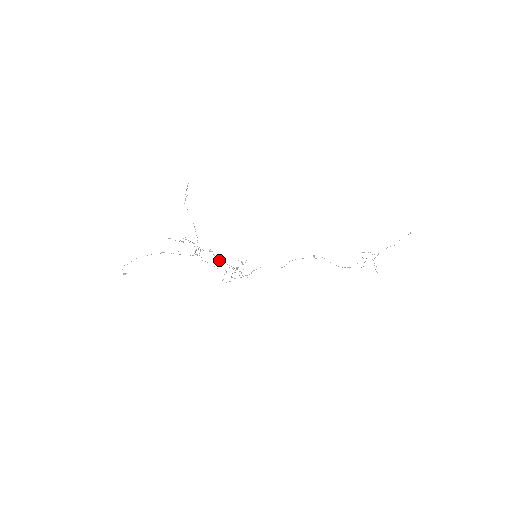
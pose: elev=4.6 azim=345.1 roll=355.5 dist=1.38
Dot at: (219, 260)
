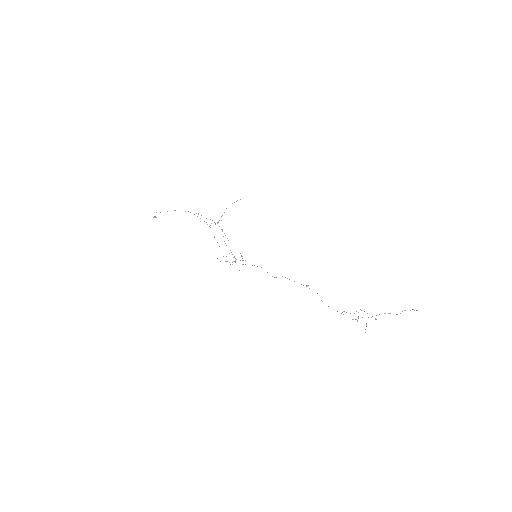
Dot at: occluded
